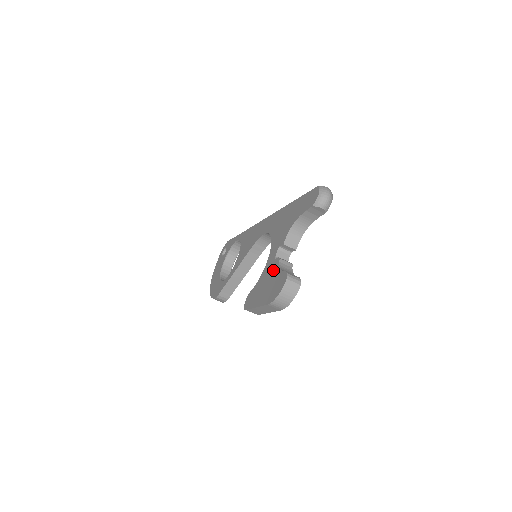
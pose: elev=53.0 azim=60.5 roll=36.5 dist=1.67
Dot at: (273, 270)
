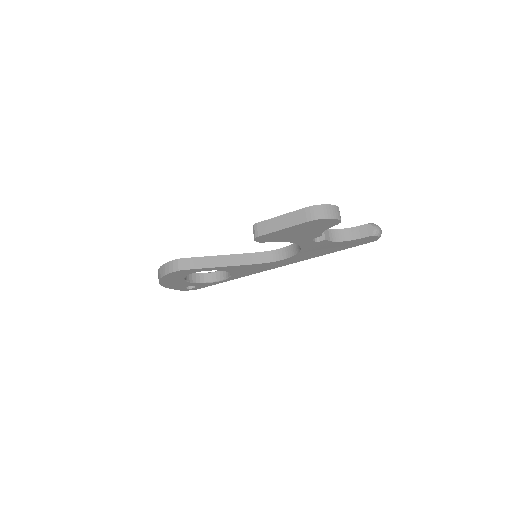
Dot at: occluded
